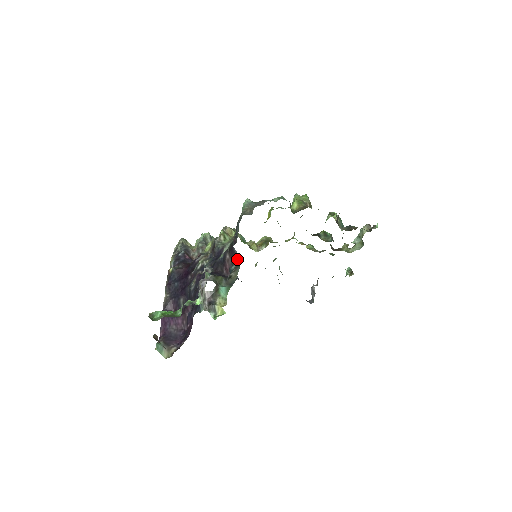
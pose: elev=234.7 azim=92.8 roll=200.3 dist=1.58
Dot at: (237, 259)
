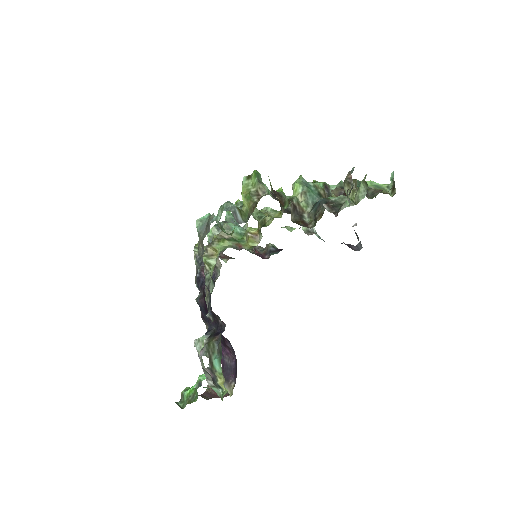
Dot at: occluded
